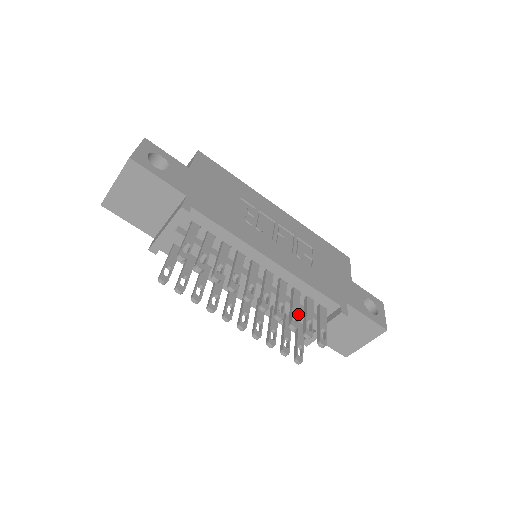
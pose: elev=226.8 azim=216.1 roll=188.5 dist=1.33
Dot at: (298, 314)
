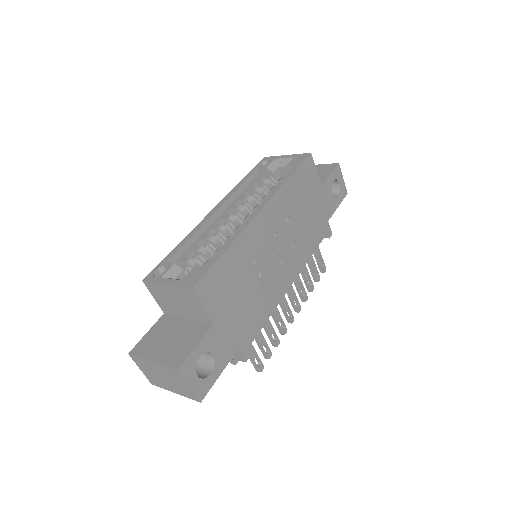
Dot at: (310, 278)
